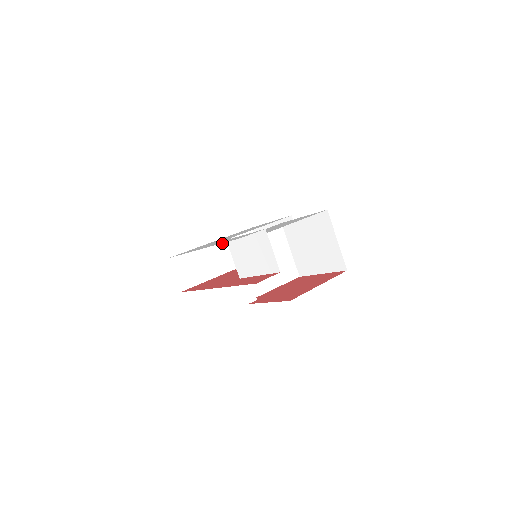
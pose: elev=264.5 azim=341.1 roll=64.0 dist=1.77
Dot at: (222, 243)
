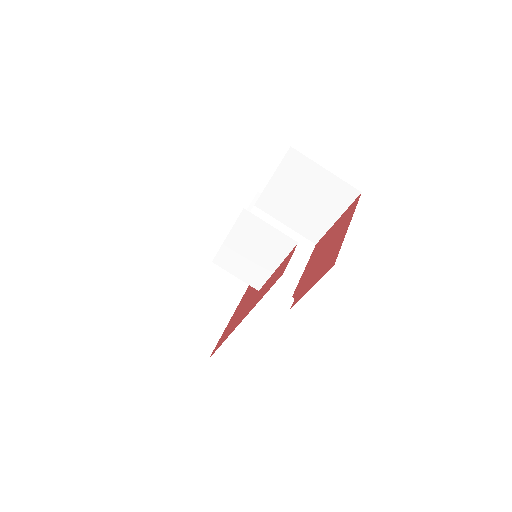
Dot at: (211, 277)
